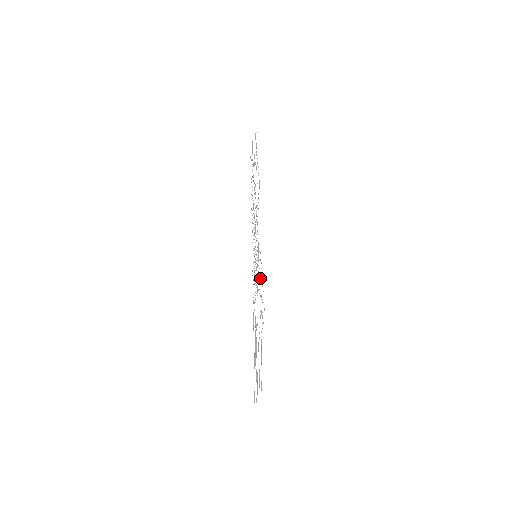
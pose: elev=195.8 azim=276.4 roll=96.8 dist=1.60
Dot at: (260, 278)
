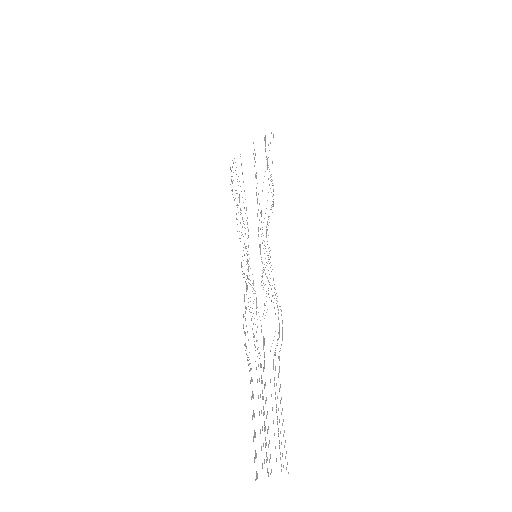
Dot at: (269, 282)
